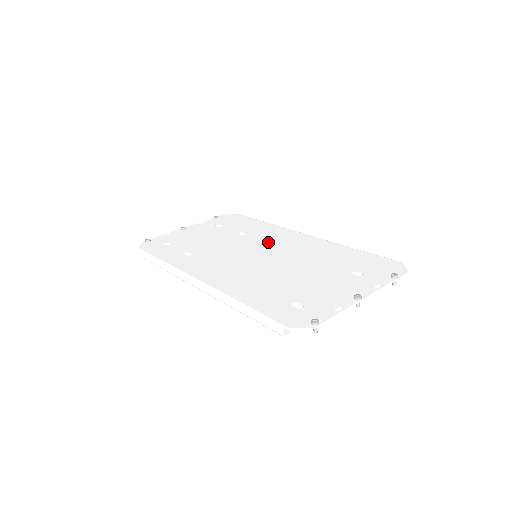
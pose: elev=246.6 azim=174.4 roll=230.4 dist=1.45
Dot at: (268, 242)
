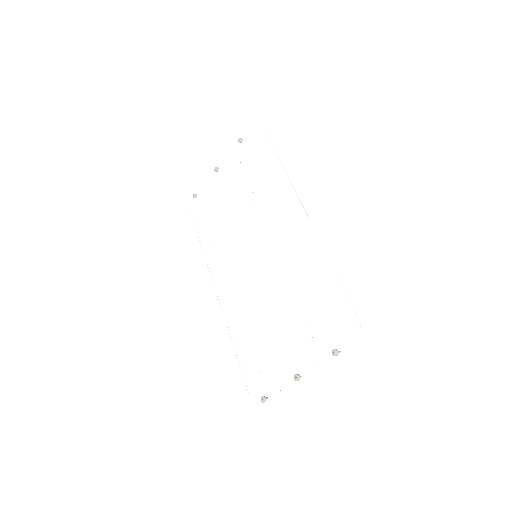
Dot at: (267, 228)
